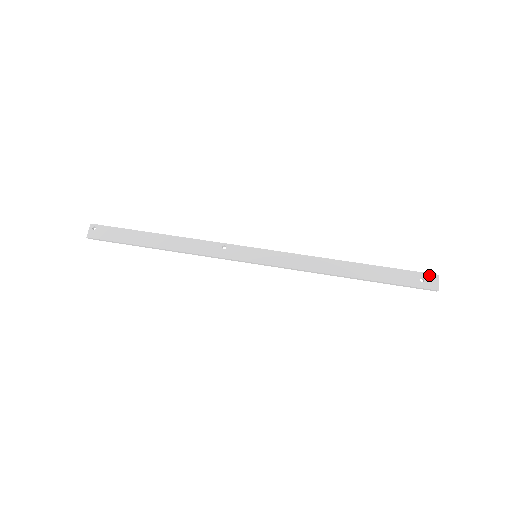
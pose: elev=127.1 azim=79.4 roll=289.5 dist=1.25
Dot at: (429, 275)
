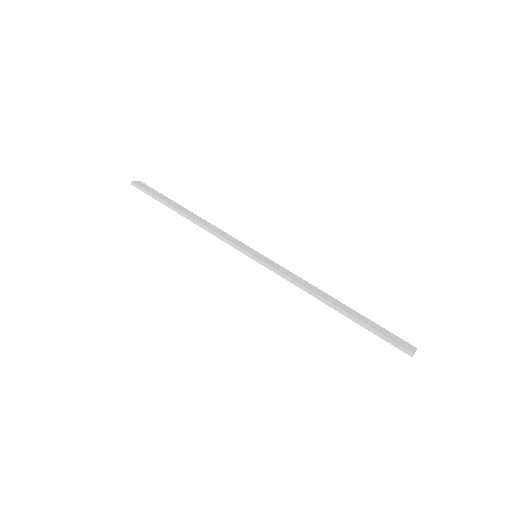
Dot at: (407, 343)
